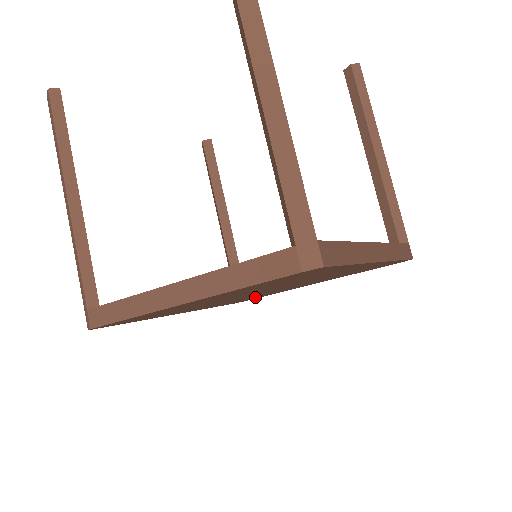
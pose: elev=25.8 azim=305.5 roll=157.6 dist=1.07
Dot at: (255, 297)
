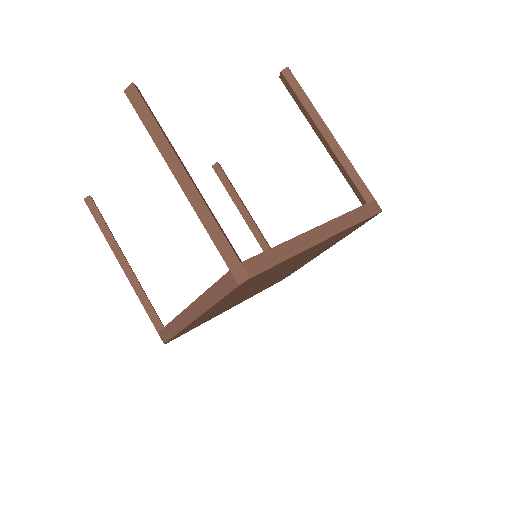
Dot at: (286, 275)
